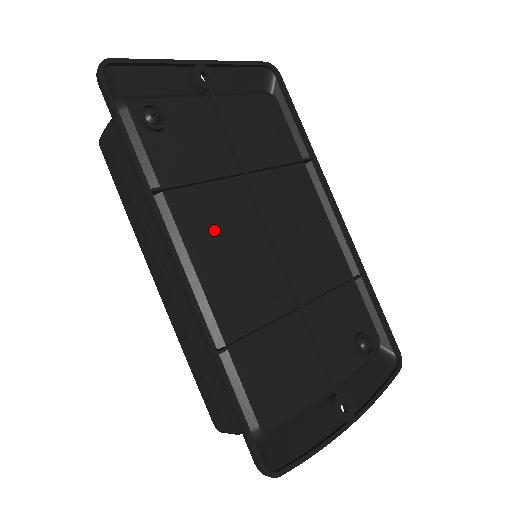
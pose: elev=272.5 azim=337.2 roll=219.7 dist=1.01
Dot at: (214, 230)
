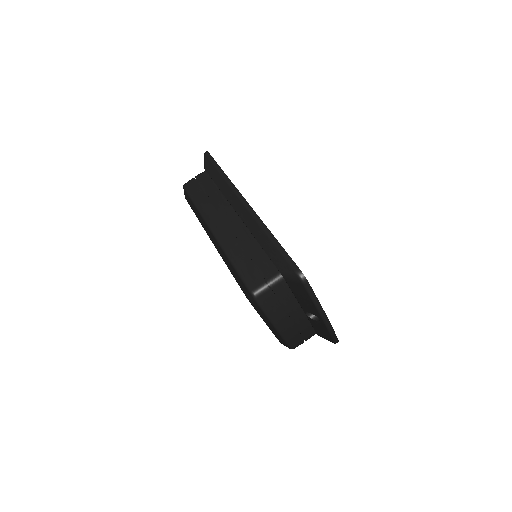
Dot at: occluded
